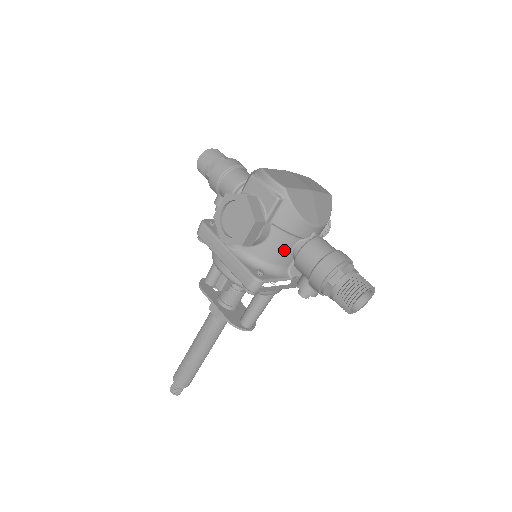
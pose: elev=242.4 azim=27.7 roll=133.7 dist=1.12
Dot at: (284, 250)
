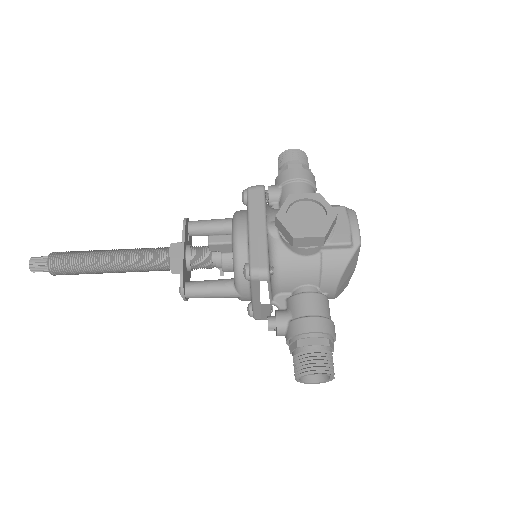
Dot at: (300, 278)
